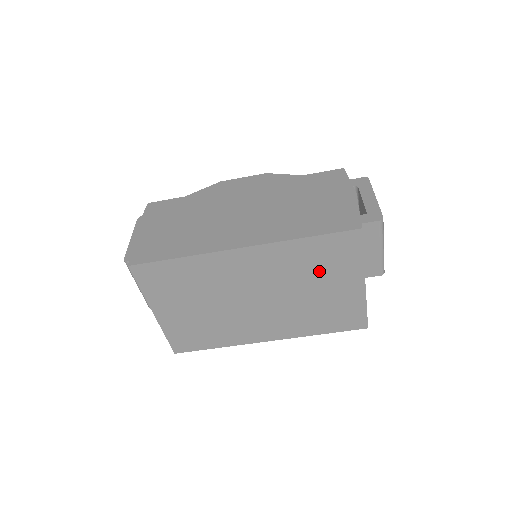
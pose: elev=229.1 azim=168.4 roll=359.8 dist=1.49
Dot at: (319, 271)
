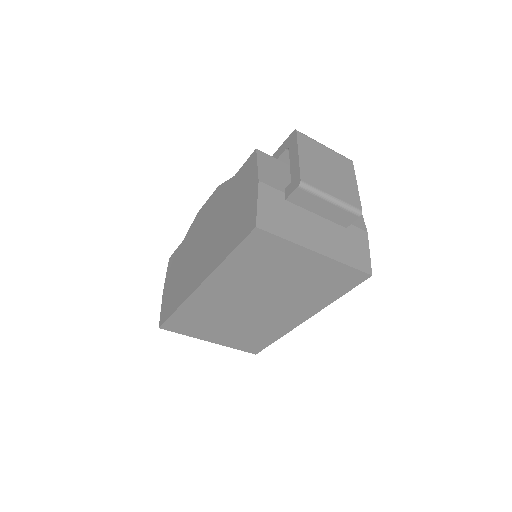
Dot at: (270, 267)
